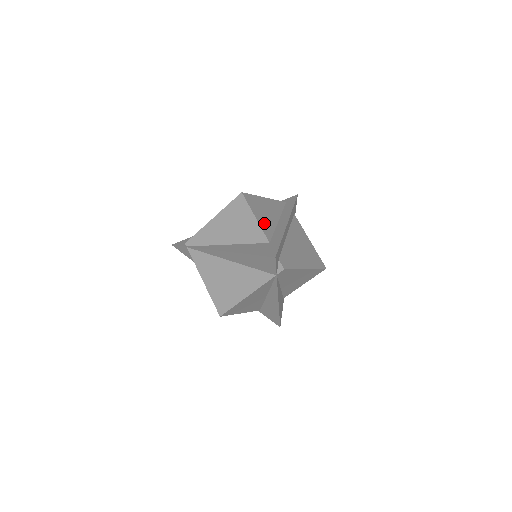
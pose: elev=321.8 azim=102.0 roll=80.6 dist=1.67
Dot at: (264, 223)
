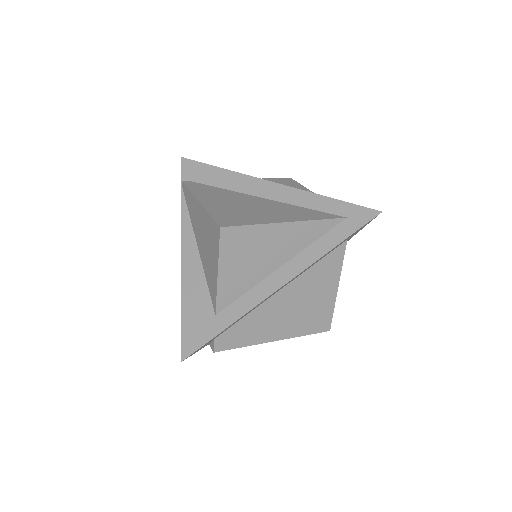
Dot at: (233, 280)
